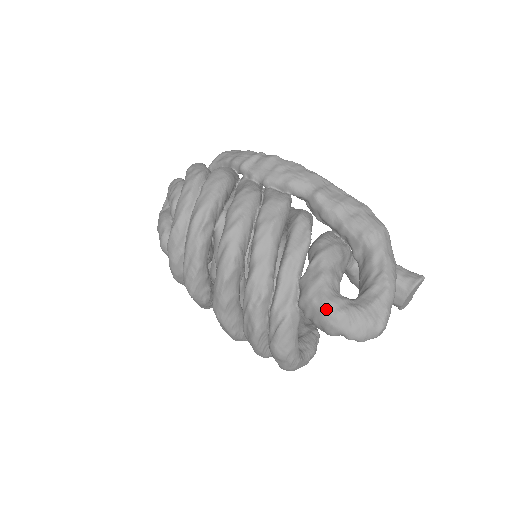
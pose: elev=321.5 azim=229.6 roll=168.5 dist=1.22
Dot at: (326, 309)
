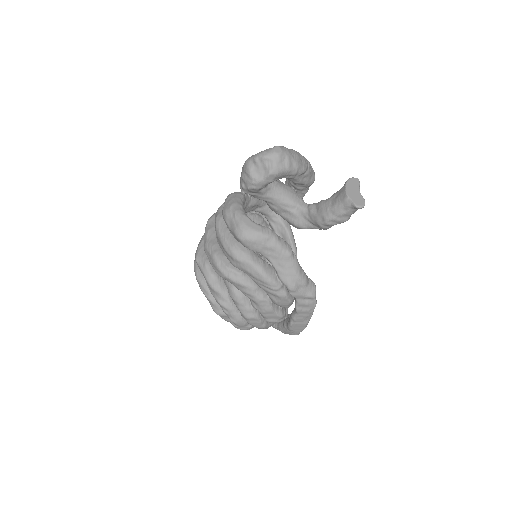
Dot at: occluded
